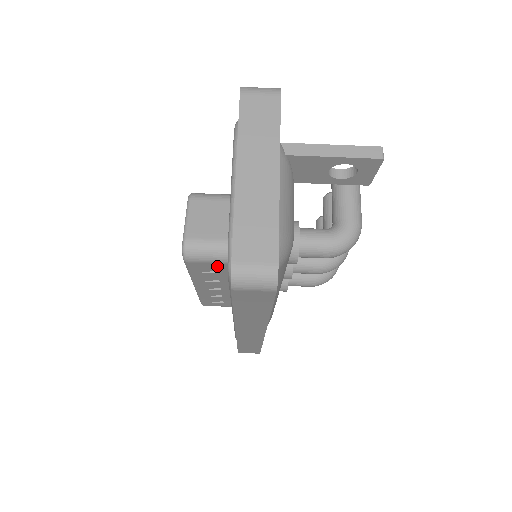
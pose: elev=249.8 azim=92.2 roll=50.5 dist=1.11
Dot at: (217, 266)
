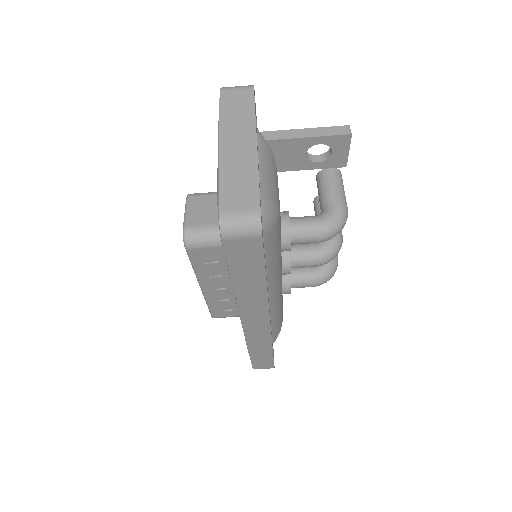
Dot at: (216, 252)
